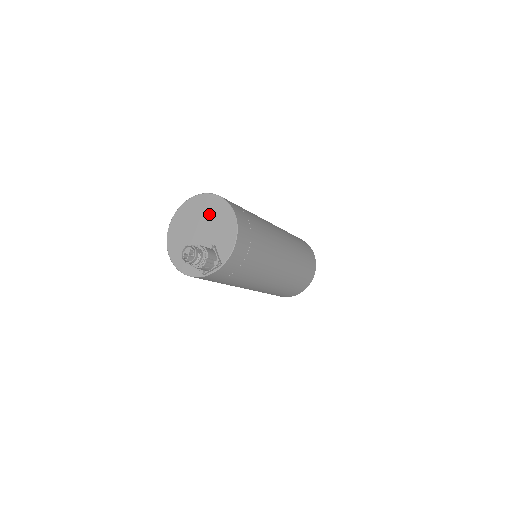
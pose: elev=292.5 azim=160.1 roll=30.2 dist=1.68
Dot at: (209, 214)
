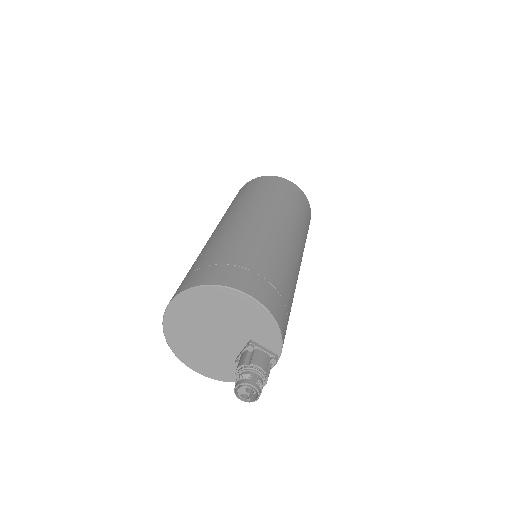
Dot at: (214, 312)
